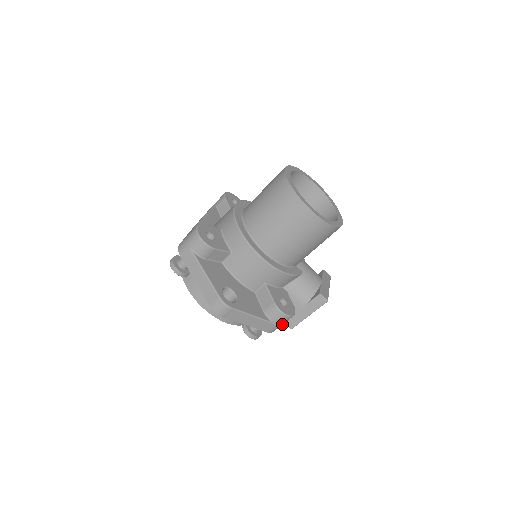
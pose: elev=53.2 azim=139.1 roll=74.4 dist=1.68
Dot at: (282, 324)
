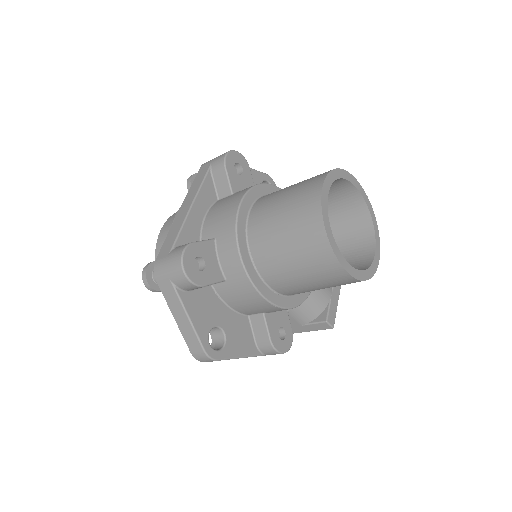
Dot at: occluded
